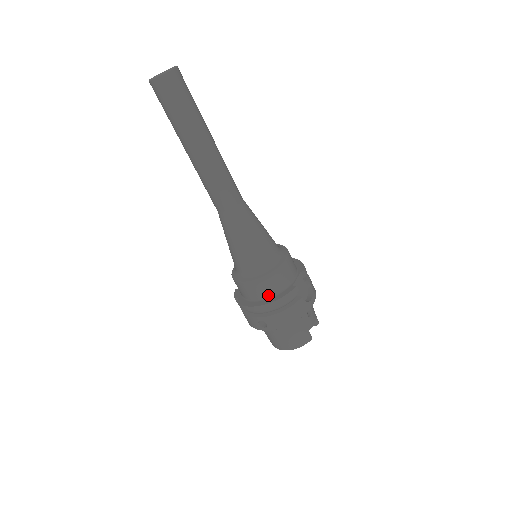
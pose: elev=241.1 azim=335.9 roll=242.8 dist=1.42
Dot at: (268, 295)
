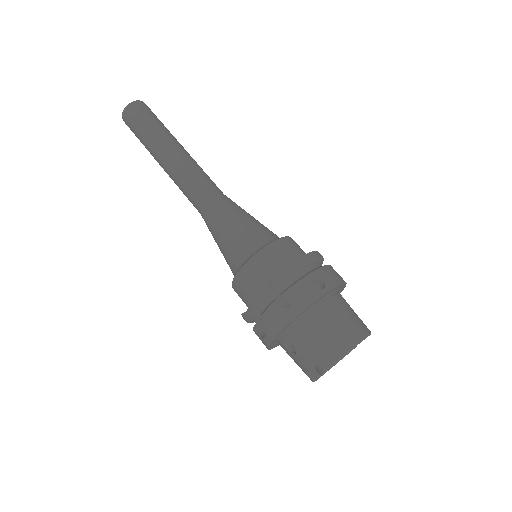
Dot at: (302, 255)
